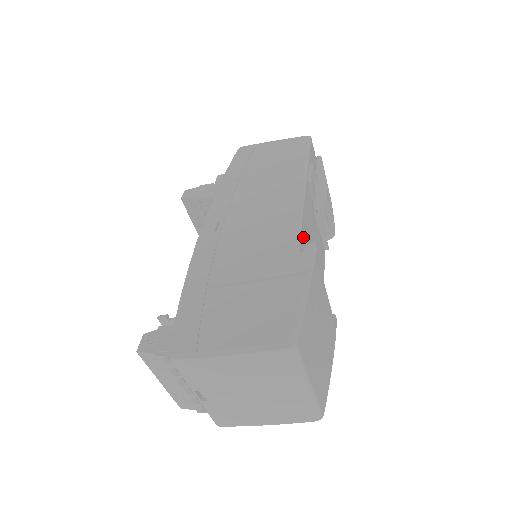
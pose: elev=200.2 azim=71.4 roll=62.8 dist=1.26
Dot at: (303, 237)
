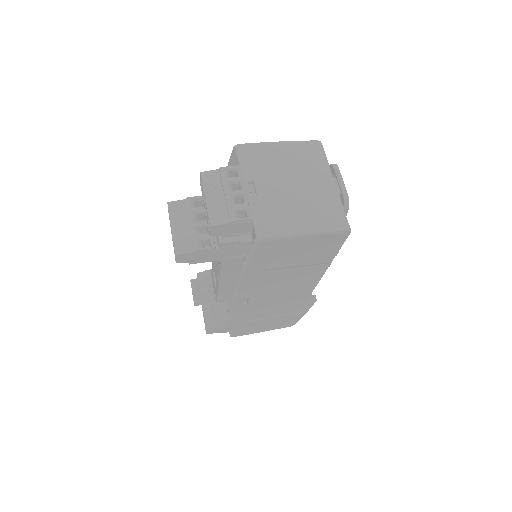
Dot at: occluded
